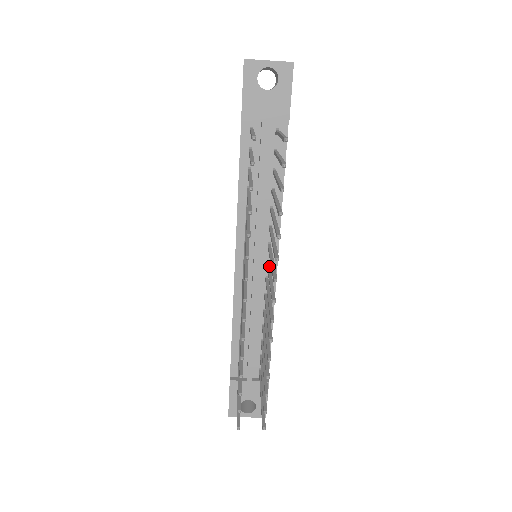
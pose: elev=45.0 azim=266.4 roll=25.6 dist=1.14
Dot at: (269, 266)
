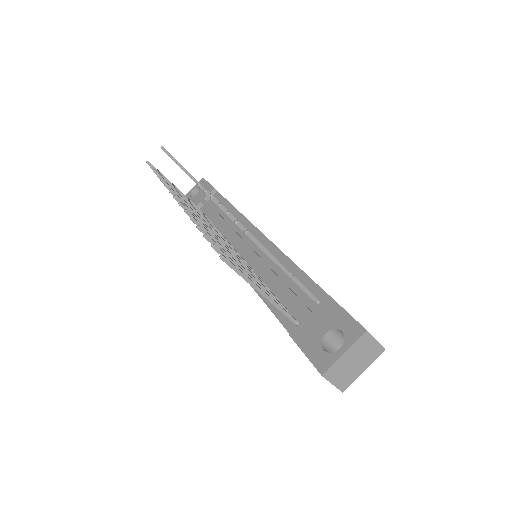
Dot at: occluded
